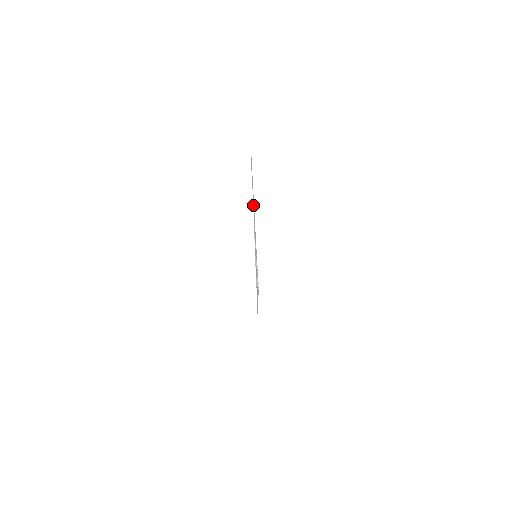
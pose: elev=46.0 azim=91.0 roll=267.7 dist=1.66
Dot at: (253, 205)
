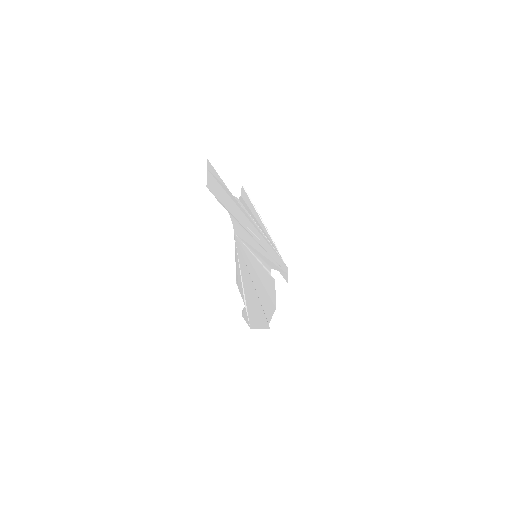
Dot at: (235, 217)
